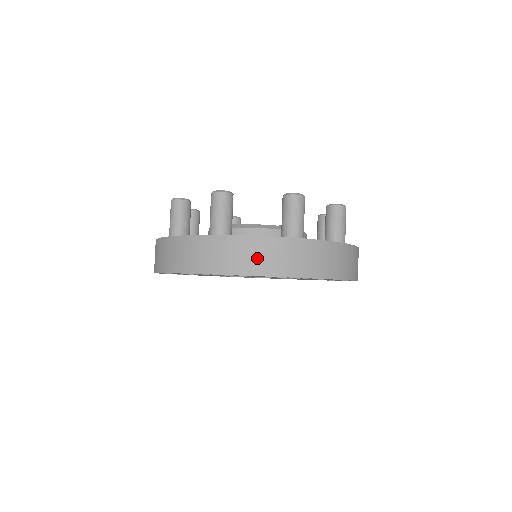
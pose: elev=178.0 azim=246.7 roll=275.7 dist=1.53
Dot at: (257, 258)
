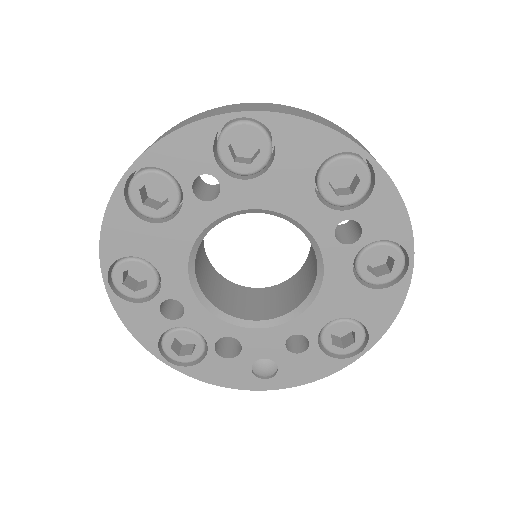
Dot at: (312, 117)
